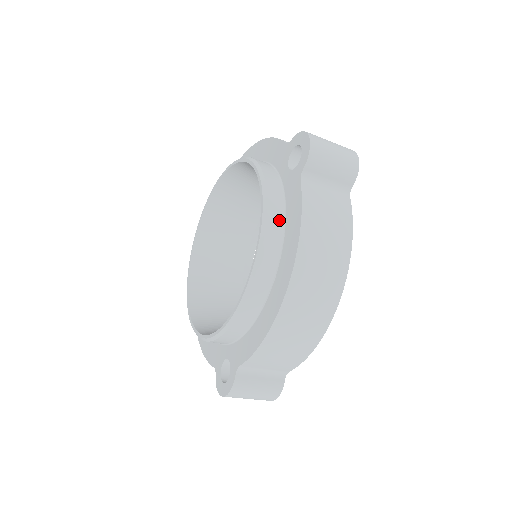
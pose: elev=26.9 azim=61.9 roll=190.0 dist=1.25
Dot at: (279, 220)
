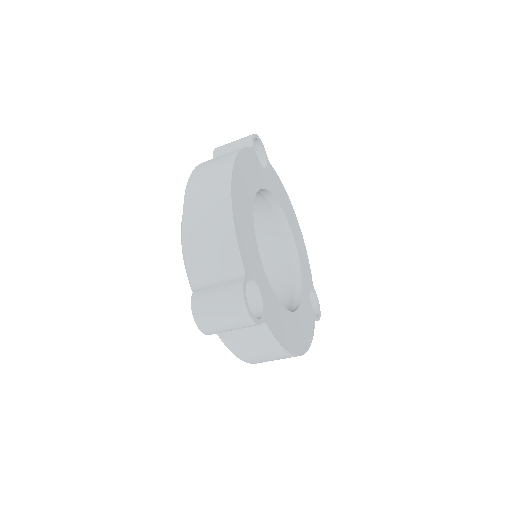
Dot at: occluded
